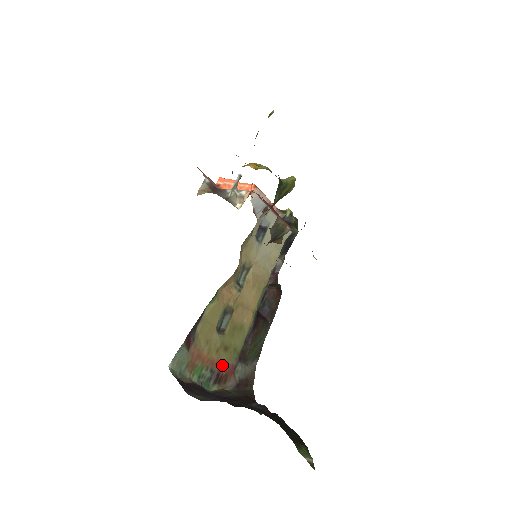
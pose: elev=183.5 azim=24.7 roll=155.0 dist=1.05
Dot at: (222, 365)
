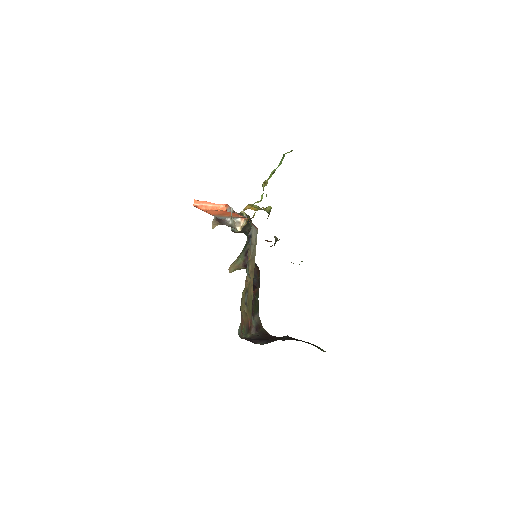
Dot at: (248, 322)
